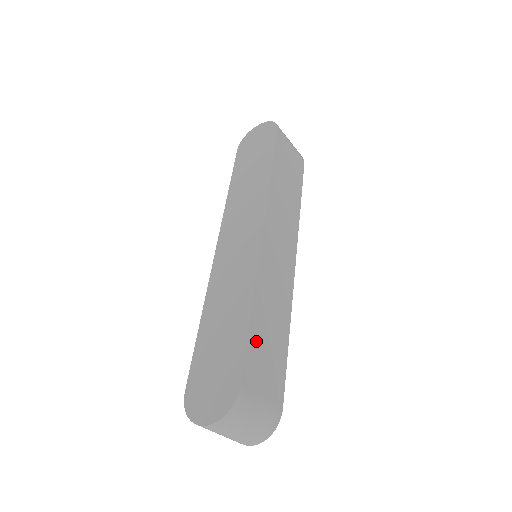
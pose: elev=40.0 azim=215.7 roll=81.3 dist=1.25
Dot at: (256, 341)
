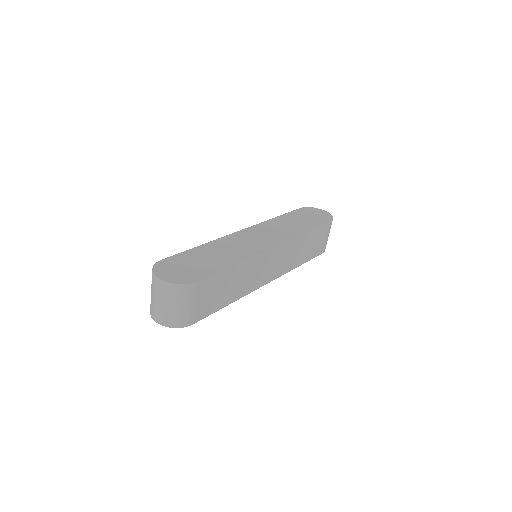
Dot at: (221, 278)
